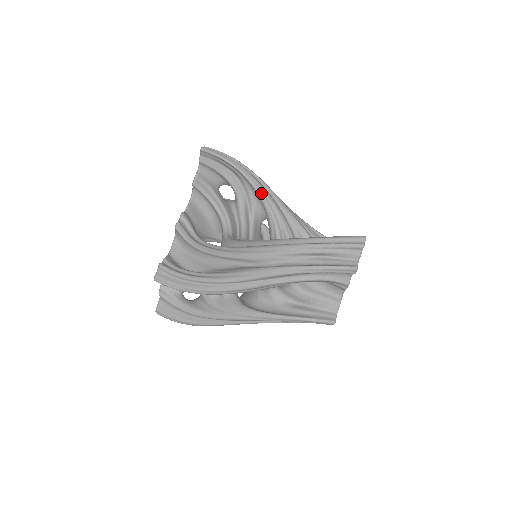
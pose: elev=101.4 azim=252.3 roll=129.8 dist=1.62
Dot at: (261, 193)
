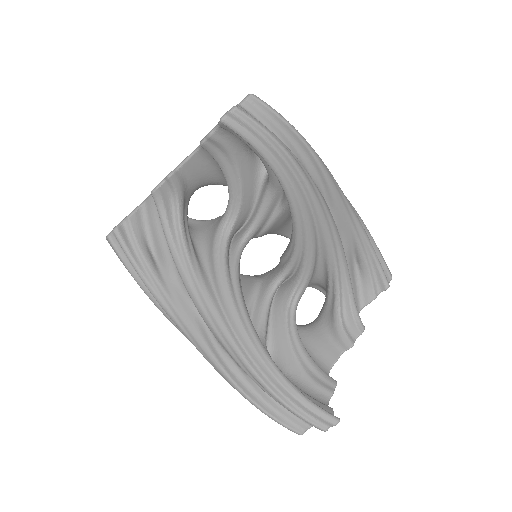
Dot at: (295, 214)
